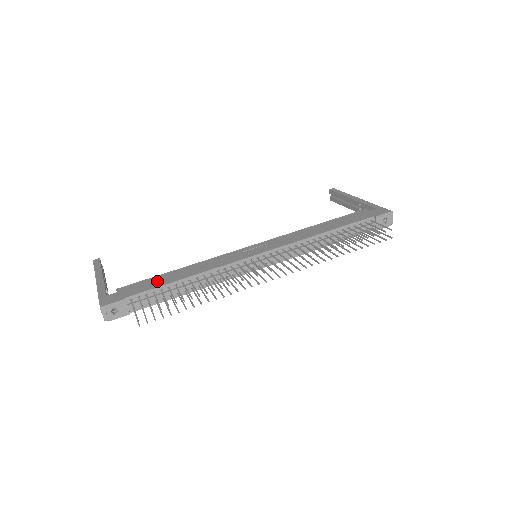
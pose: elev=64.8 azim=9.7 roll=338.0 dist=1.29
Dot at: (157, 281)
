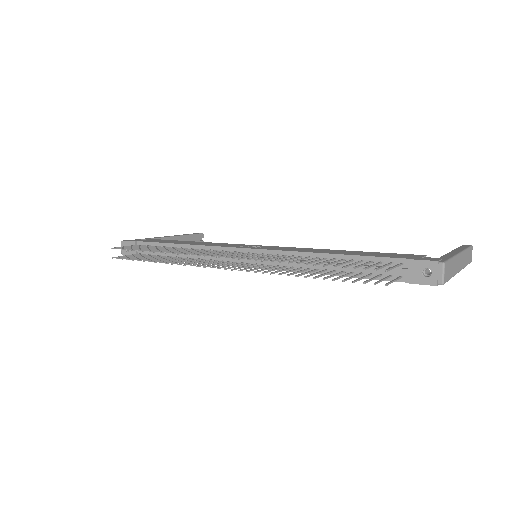
Dot at: (169, 241)
